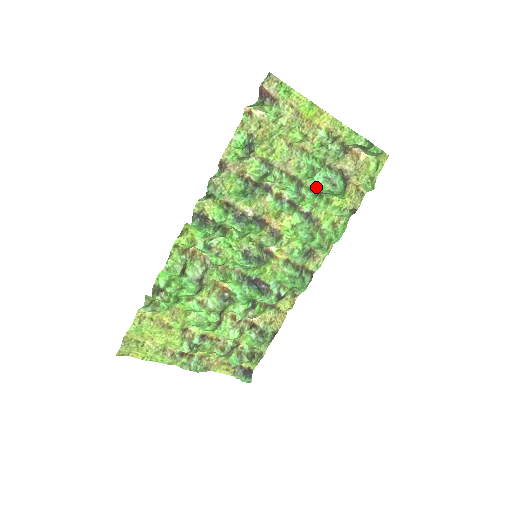
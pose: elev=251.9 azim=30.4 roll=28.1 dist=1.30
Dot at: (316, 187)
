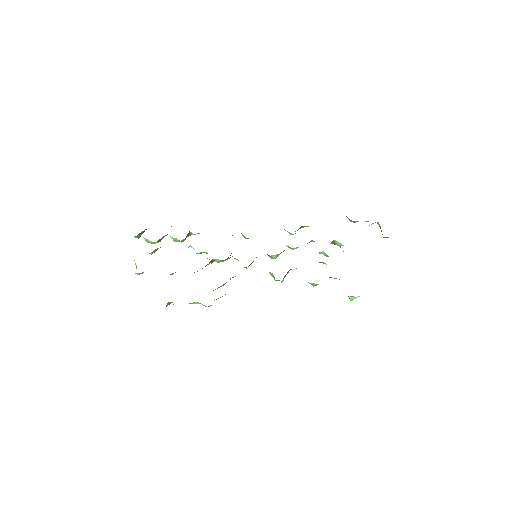
Dot at: (337, 245)
